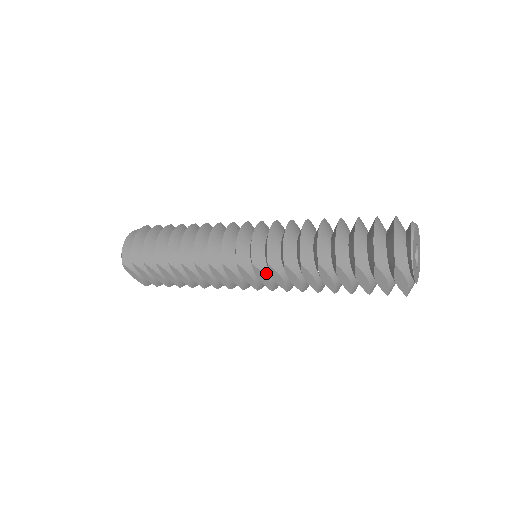
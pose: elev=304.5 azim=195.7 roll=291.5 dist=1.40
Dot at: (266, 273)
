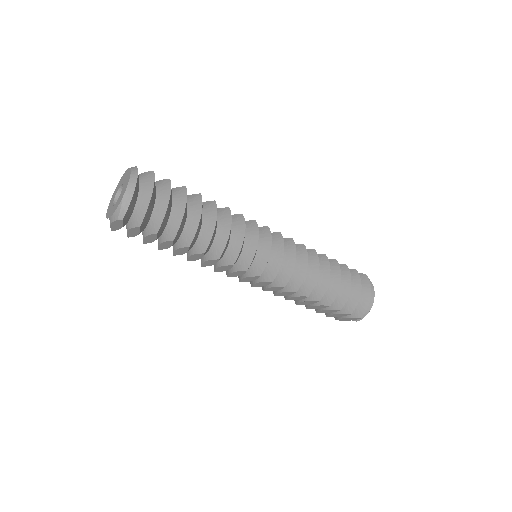
Dot at: occluded
